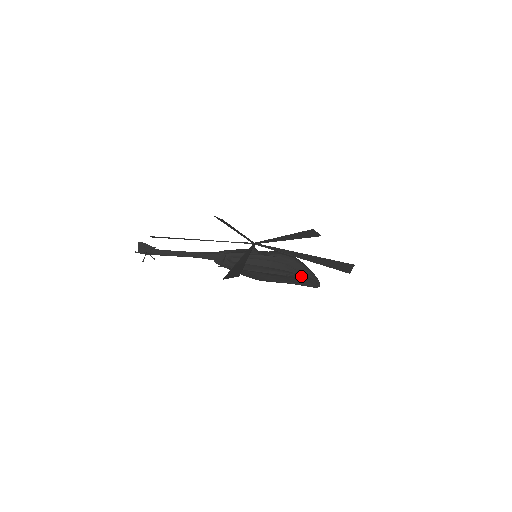
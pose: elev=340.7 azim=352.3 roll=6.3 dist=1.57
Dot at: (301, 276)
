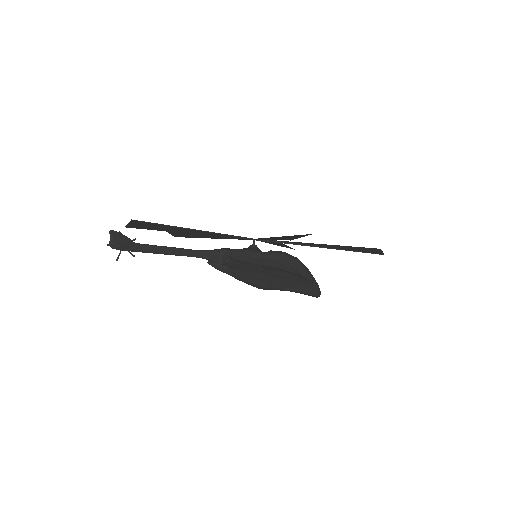
Dot at: (307, 279)
